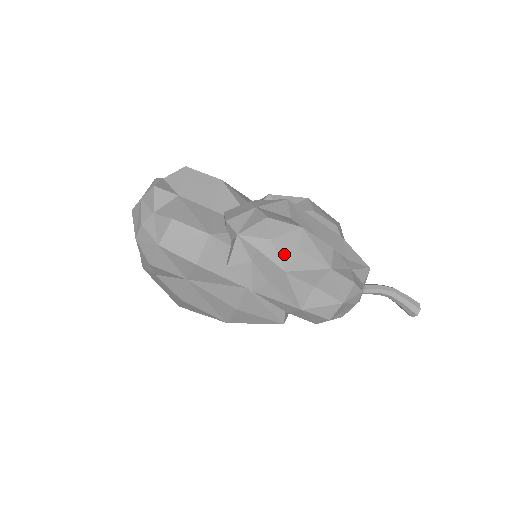
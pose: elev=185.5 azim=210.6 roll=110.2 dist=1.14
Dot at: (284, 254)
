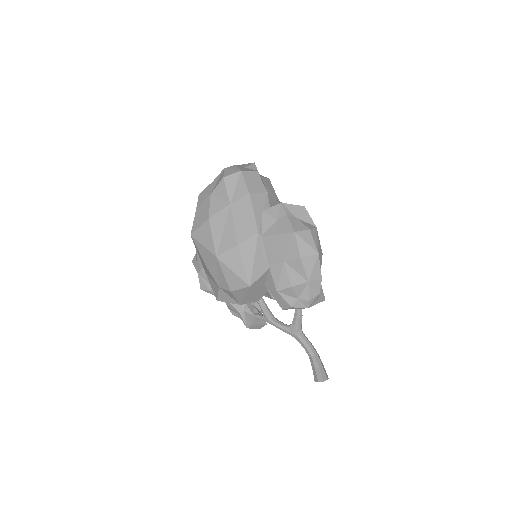
Dot at: (300, 226)
